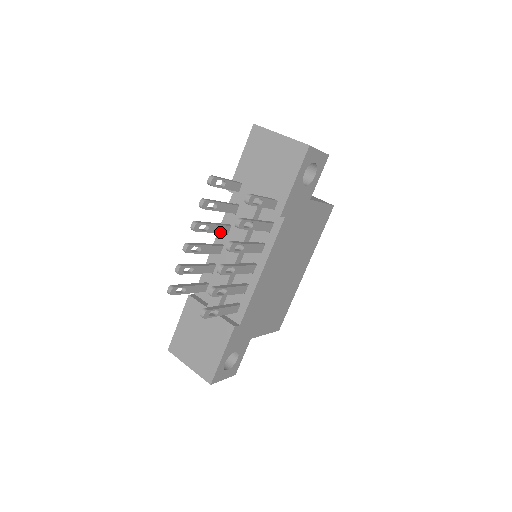
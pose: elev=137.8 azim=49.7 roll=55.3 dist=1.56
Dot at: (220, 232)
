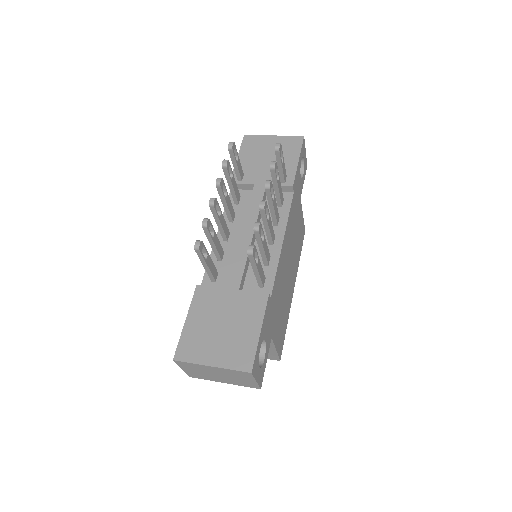
Dot at: (230, 212)
